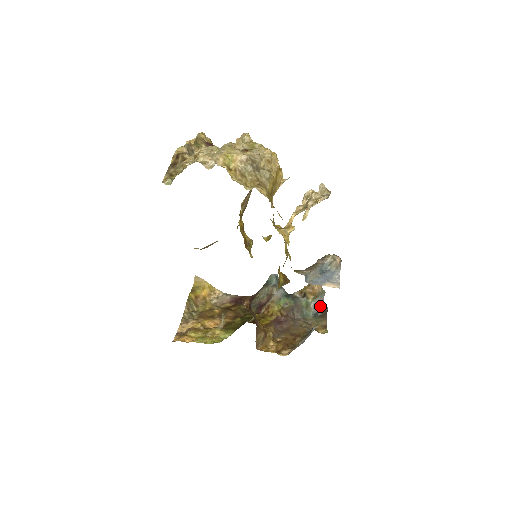
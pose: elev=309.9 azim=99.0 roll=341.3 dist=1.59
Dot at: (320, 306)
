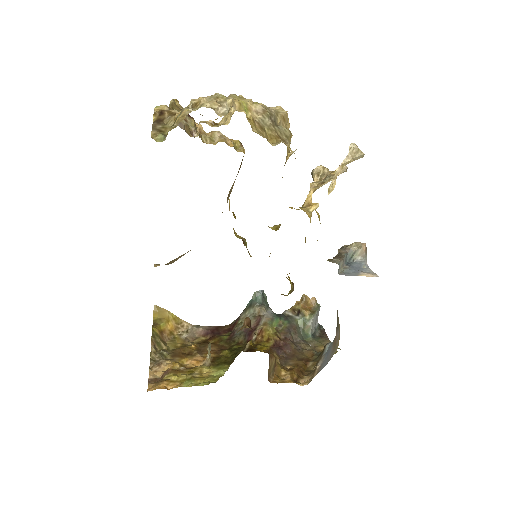
Dot at: (315, 325)
